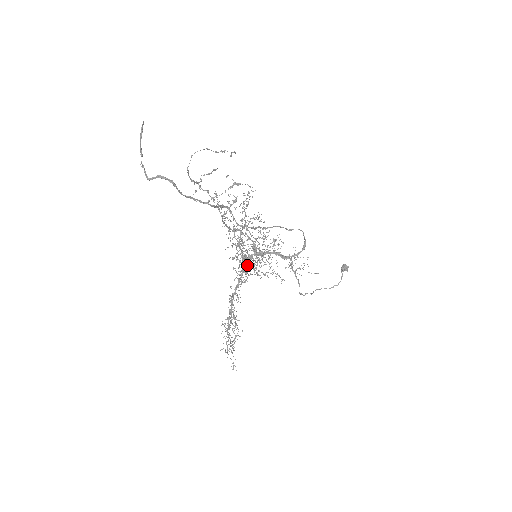
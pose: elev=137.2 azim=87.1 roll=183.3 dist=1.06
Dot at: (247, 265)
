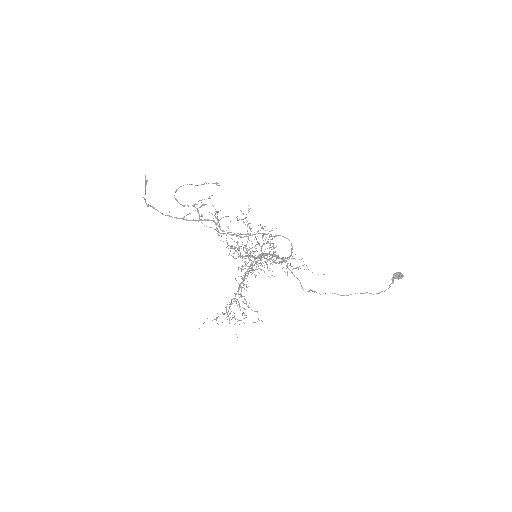
Dot at: (256, 263)
